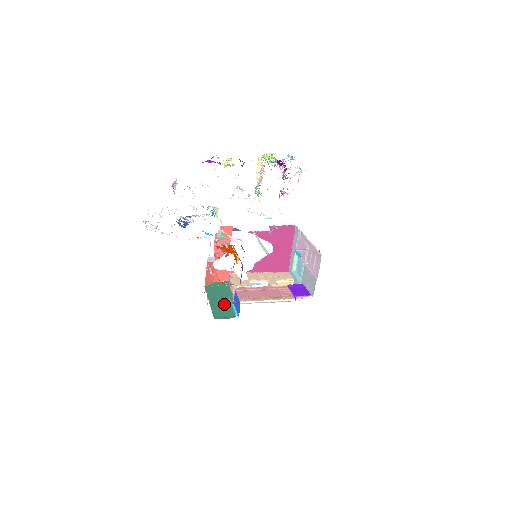
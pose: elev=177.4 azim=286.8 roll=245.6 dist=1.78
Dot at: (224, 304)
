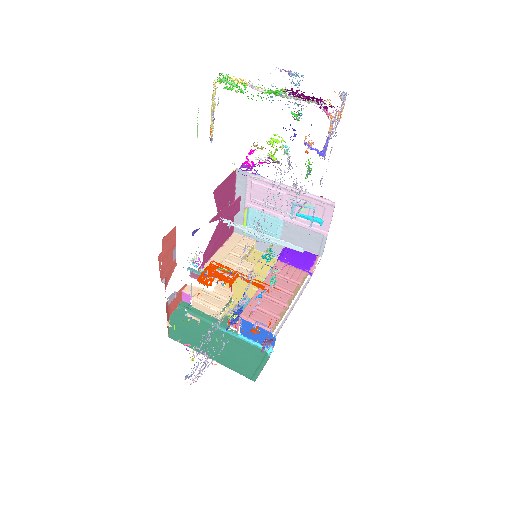
Dot at: (229, 345)
